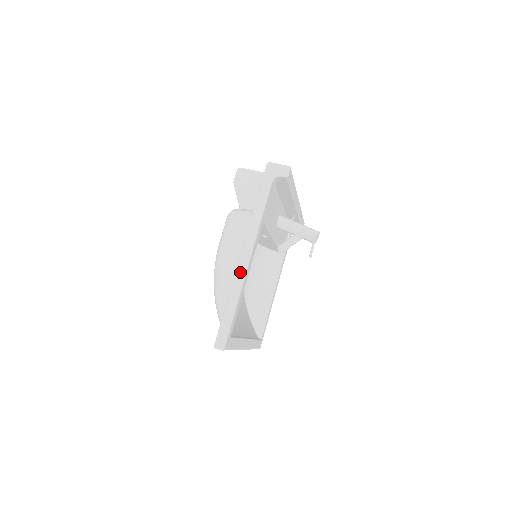
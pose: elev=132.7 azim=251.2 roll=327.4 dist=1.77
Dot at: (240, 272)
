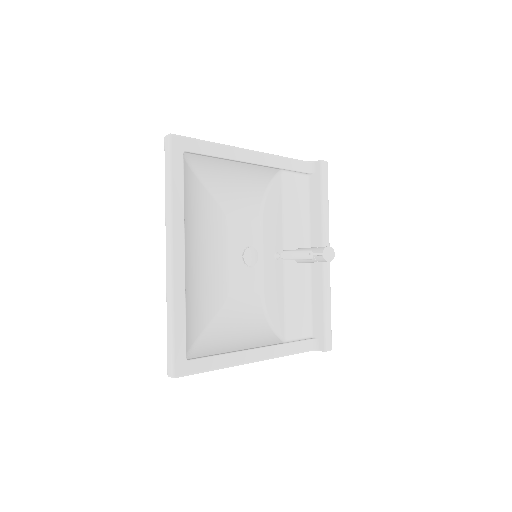
Dot at: occluded
